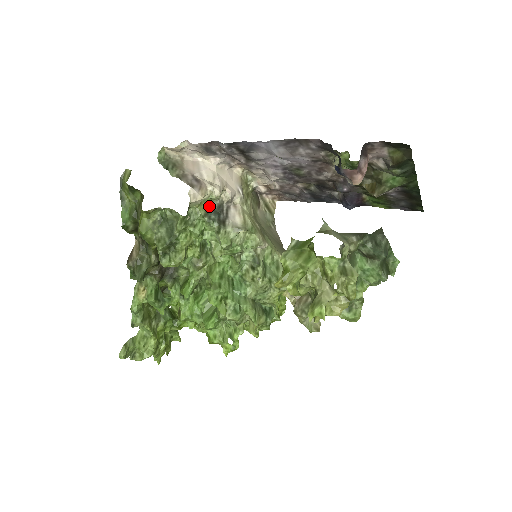
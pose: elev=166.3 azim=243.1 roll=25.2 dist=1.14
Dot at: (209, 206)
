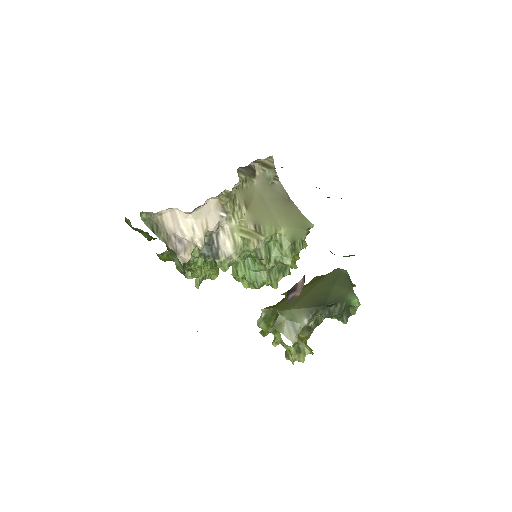
Dot at: occluded
